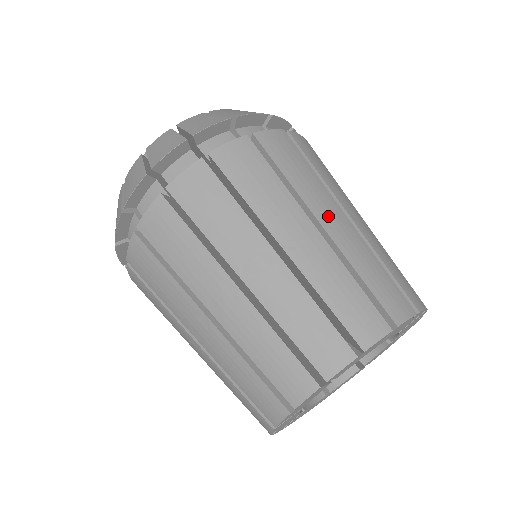
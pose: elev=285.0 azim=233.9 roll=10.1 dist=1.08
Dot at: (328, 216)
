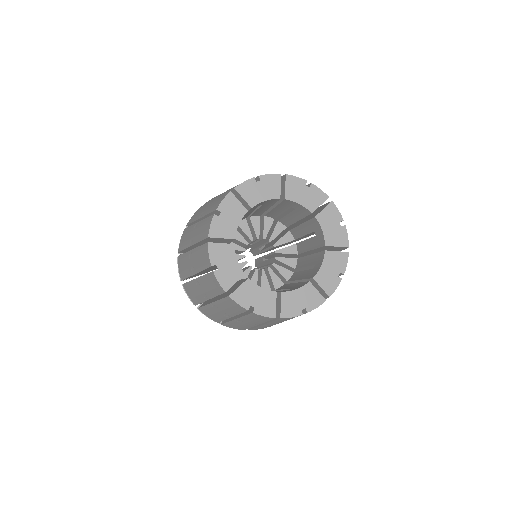
Dot at: occluded
